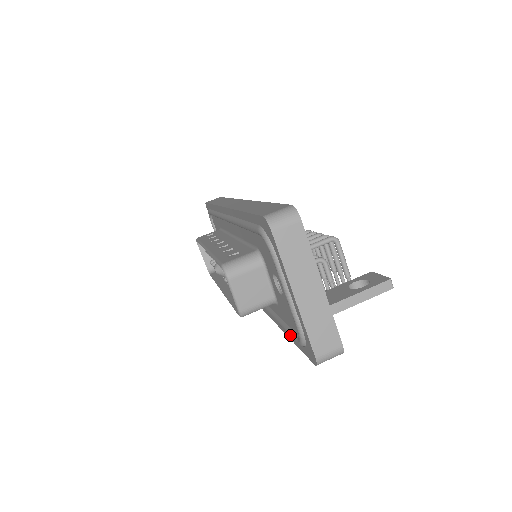
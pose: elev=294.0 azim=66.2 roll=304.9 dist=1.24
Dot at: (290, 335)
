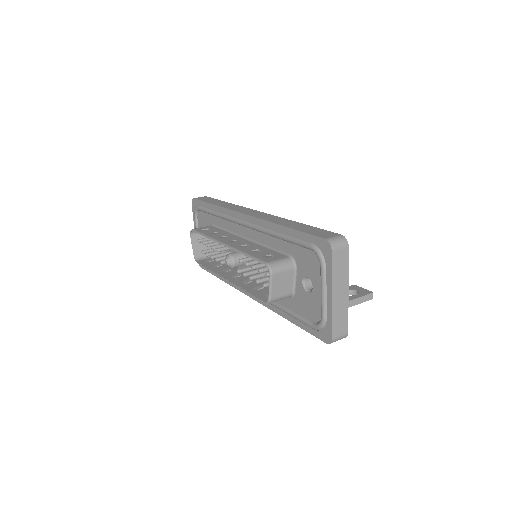
Dot at: (303, 321)
